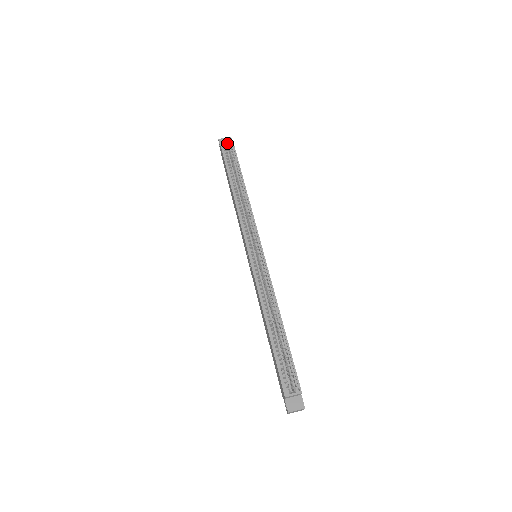
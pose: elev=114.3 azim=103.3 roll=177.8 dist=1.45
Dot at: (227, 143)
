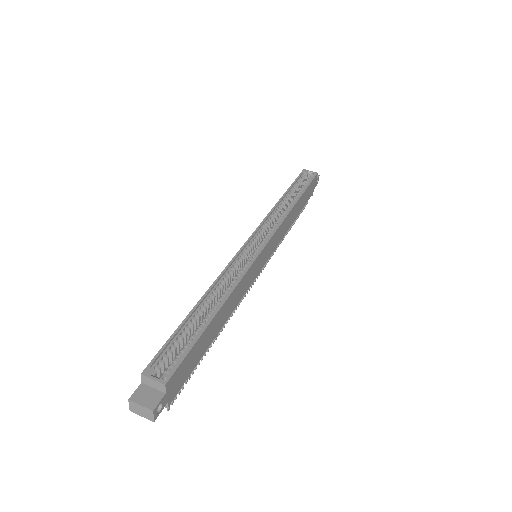
Dot at: (310, 173)
